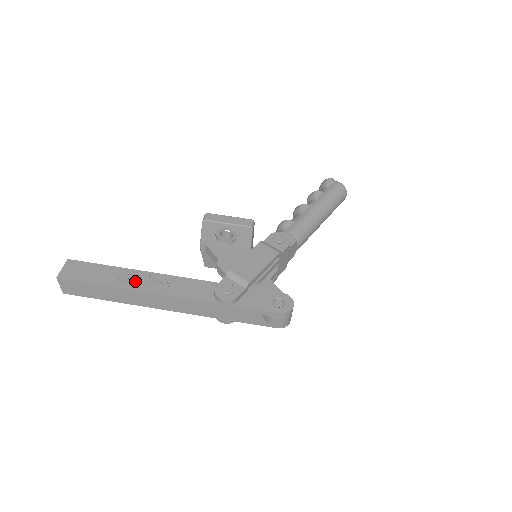
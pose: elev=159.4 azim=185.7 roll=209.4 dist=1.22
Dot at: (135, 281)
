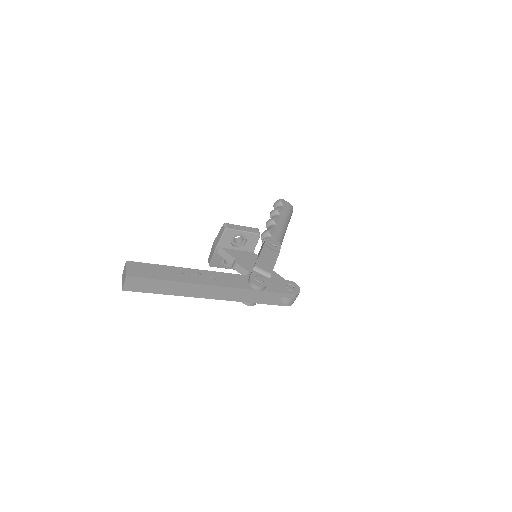
Dot at: (189, 276)
